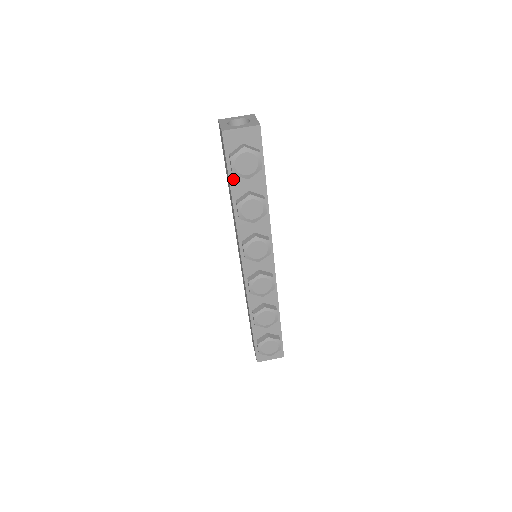
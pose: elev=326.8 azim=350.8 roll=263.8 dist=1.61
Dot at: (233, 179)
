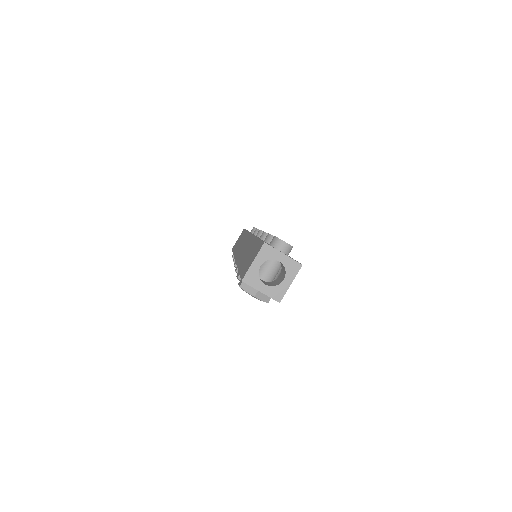
Dot at: occluded
